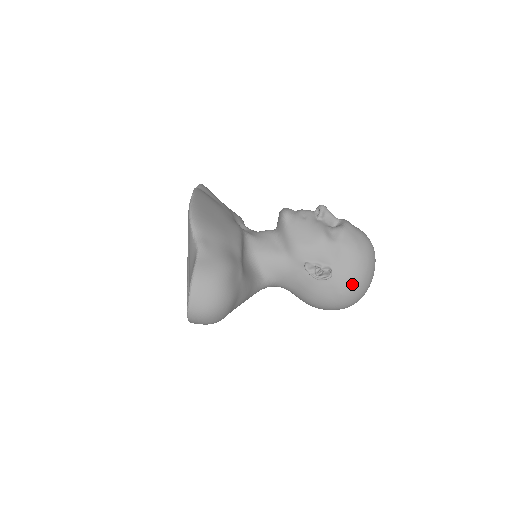
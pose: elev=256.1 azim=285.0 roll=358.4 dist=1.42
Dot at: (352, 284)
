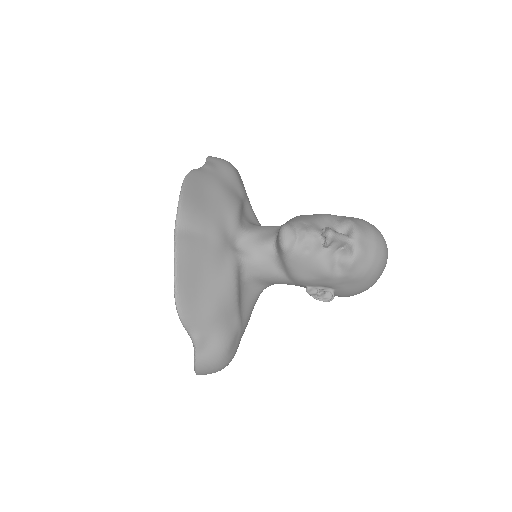
Dot at: (355, 294)
